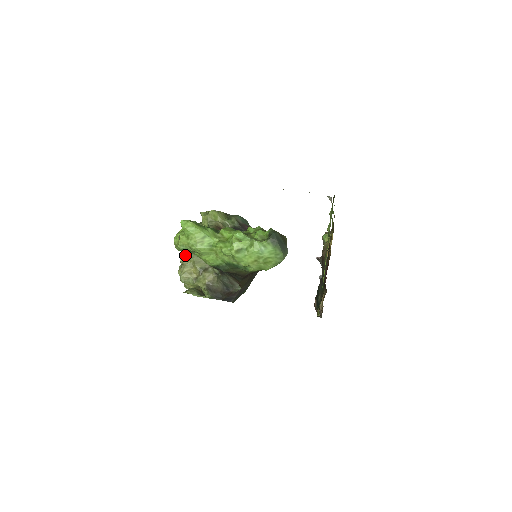
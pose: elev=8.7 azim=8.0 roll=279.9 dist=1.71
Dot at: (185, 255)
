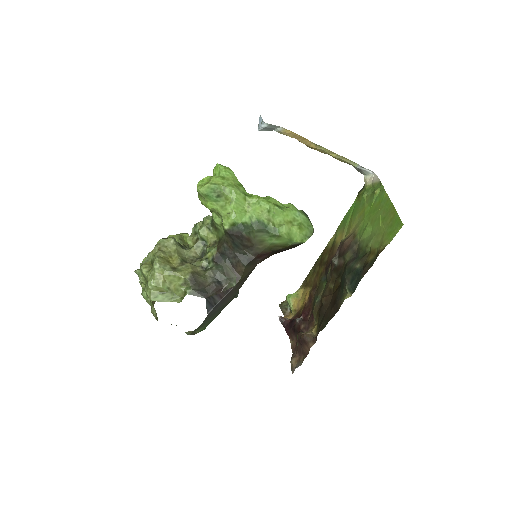
Dot at: (167, 240)
